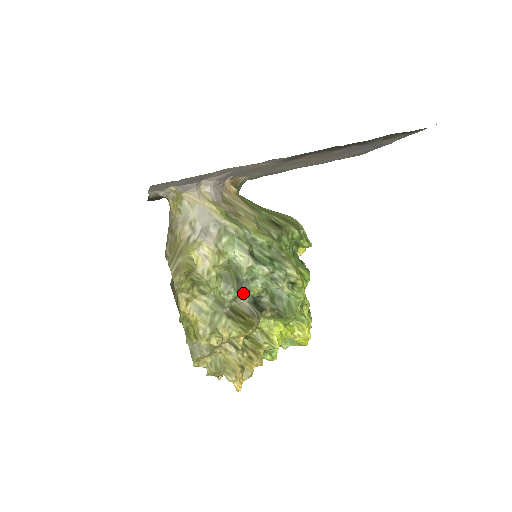
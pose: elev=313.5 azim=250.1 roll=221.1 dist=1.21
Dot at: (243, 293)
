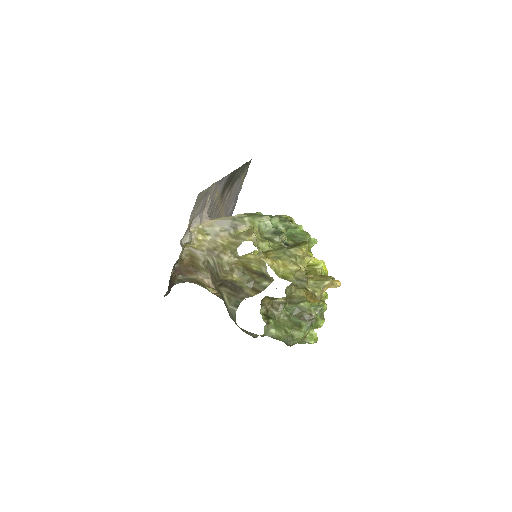
Dot at: (282, 235)
